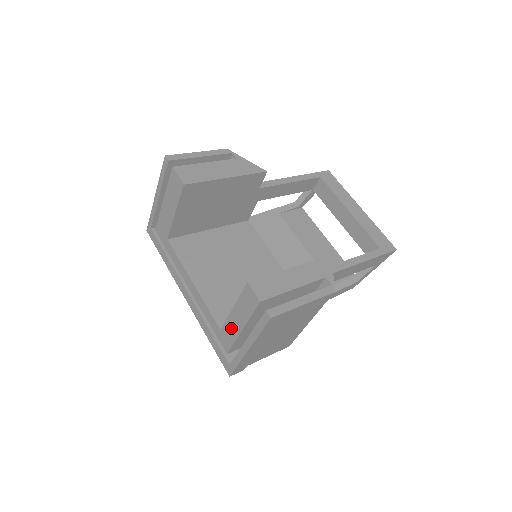
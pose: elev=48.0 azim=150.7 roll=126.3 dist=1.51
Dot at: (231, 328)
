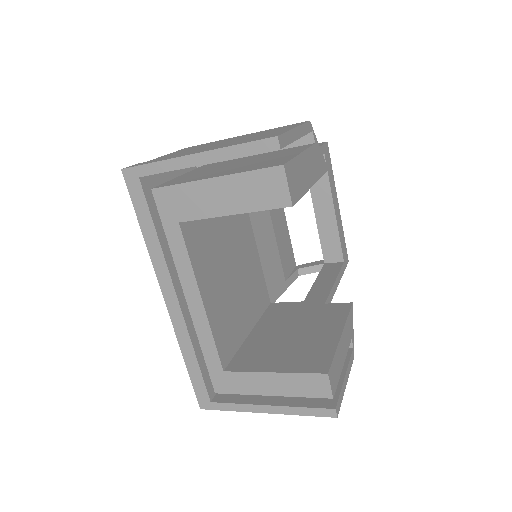
Dot at: (249, 383)
